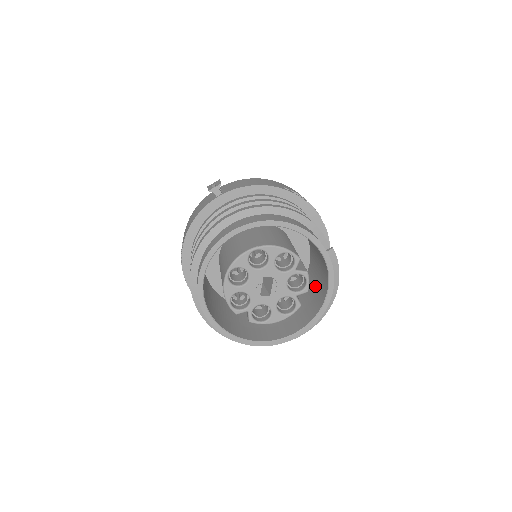
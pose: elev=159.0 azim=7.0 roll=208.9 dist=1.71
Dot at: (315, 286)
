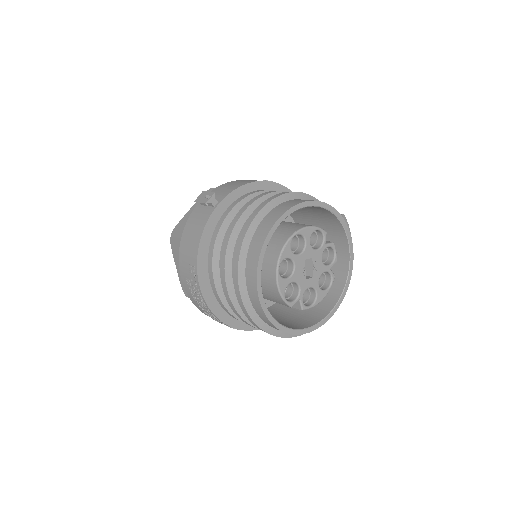
Dot at: occluded
